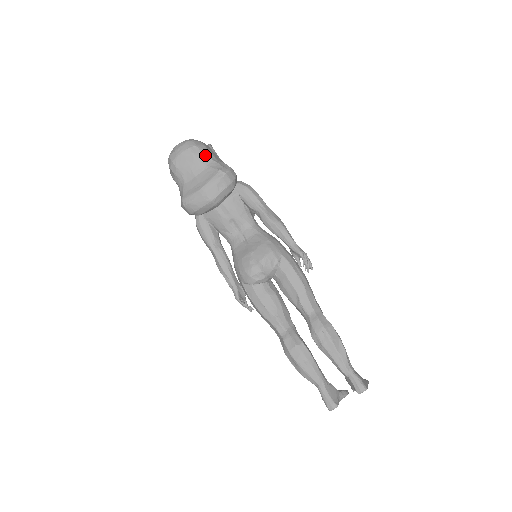
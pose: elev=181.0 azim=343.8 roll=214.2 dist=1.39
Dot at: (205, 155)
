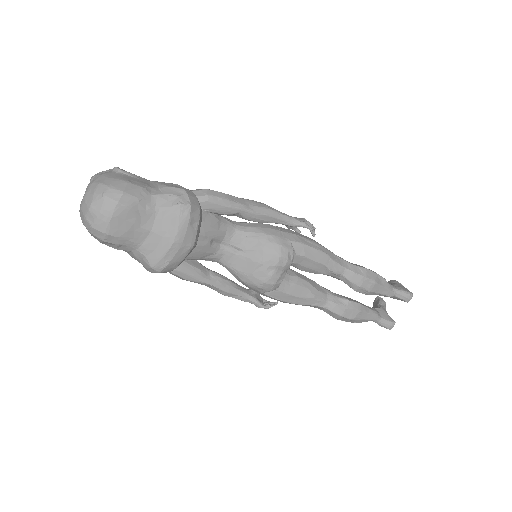
Dot at: (142, 196)
